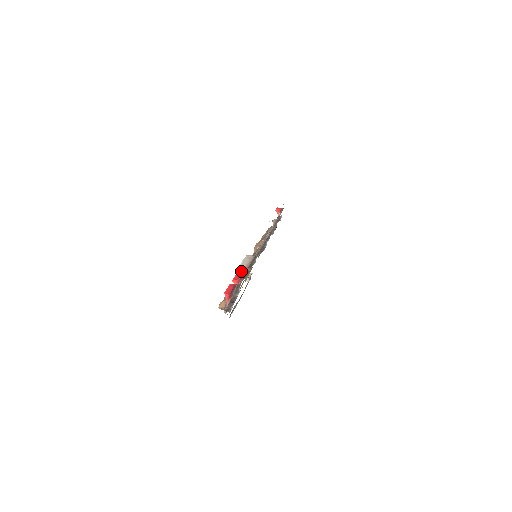
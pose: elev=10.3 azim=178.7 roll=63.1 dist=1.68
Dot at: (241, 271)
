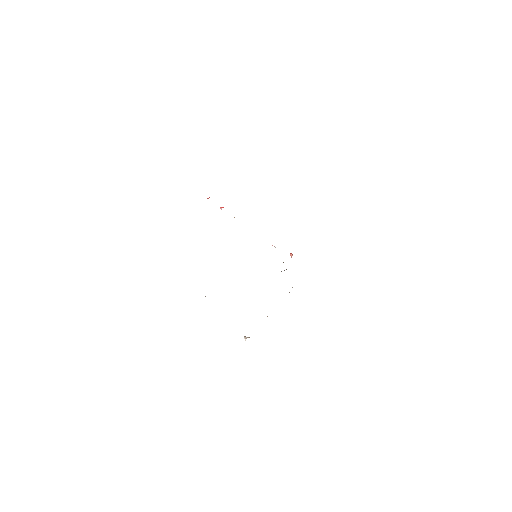
Dot at: occluded
